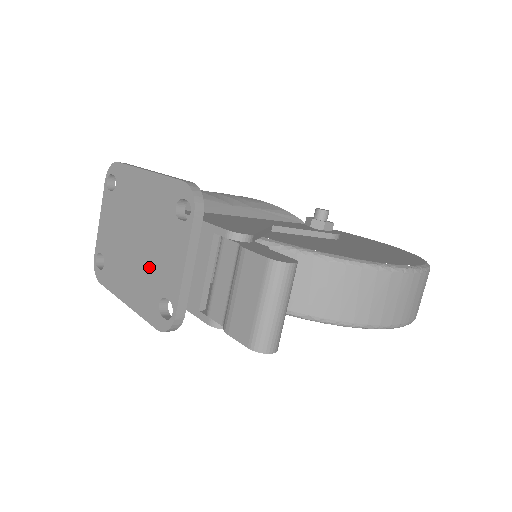
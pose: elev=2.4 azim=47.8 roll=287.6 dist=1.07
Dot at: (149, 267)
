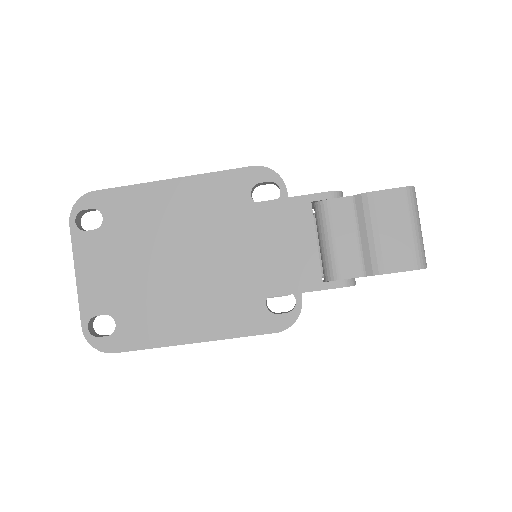
Dot at: (228, 276)
